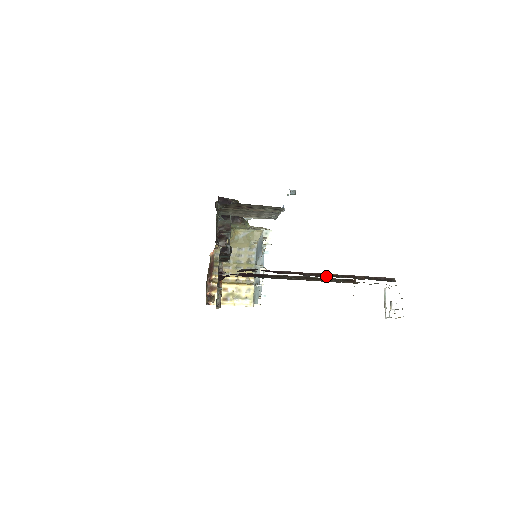
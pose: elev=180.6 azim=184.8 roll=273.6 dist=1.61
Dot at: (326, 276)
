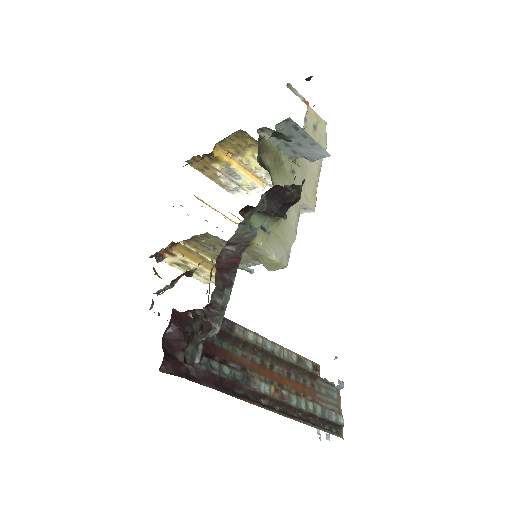
Dot at: (283, 407)
